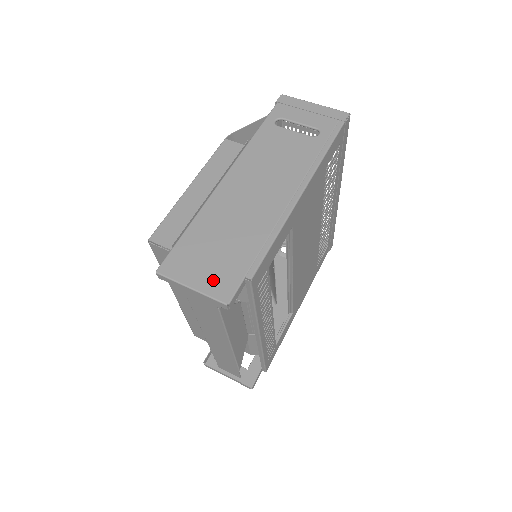
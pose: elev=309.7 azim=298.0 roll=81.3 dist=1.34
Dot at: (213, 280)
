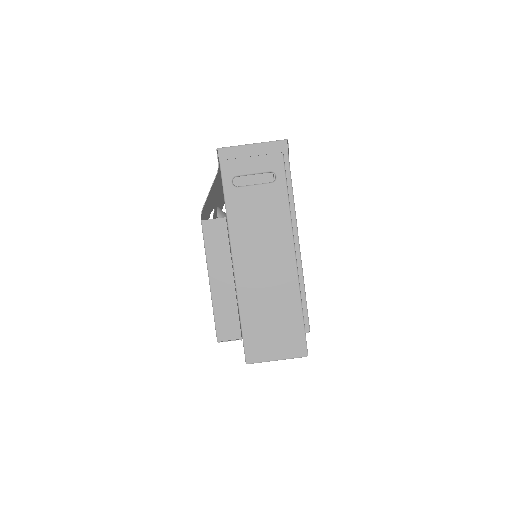
Dot at: (287, 347)
